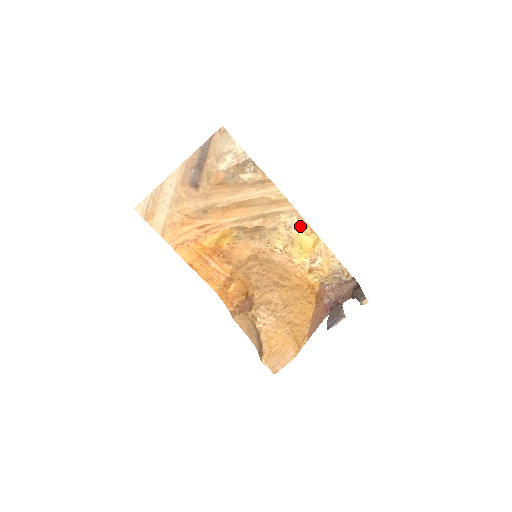
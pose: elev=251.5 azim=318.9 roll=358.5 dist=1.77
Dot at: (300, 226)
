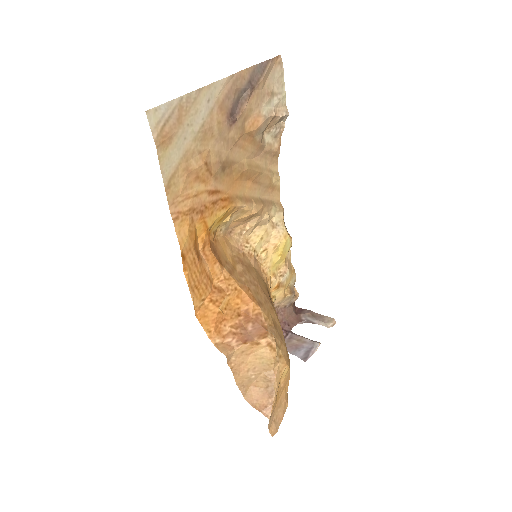
Dot at: (285, 226)
